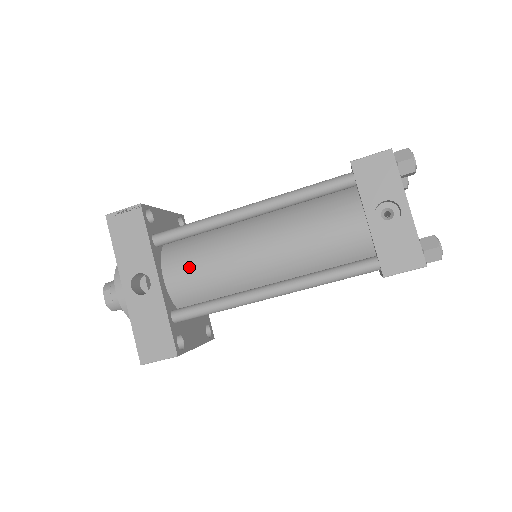
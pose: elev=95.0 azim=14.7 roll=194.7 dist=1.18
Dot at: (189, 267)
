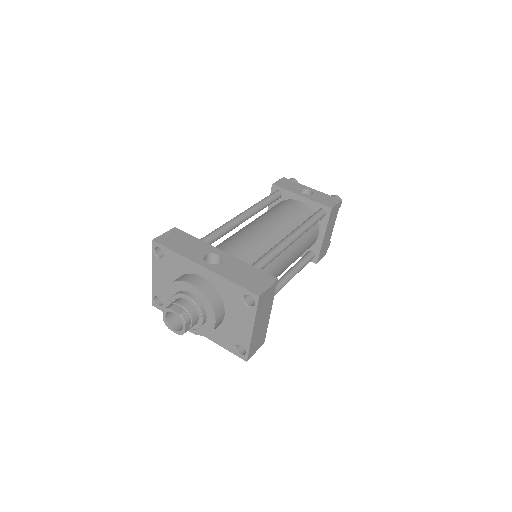
Dot at: (234, 247)
